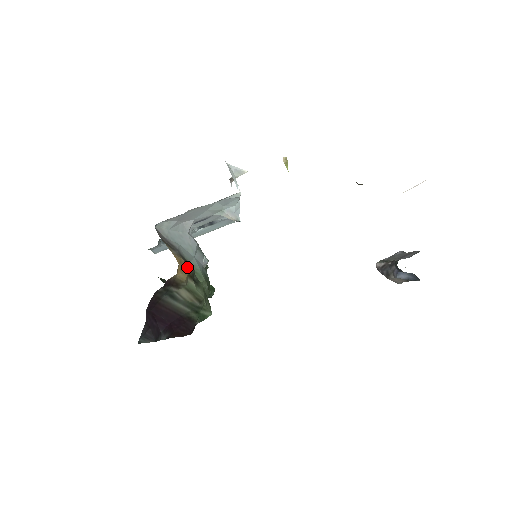
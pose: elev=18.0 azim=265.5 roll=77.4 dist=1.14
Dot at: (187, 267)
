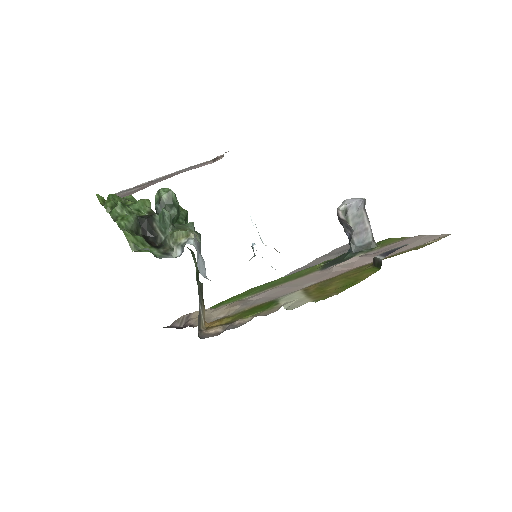
Dot at: (203, 301)
